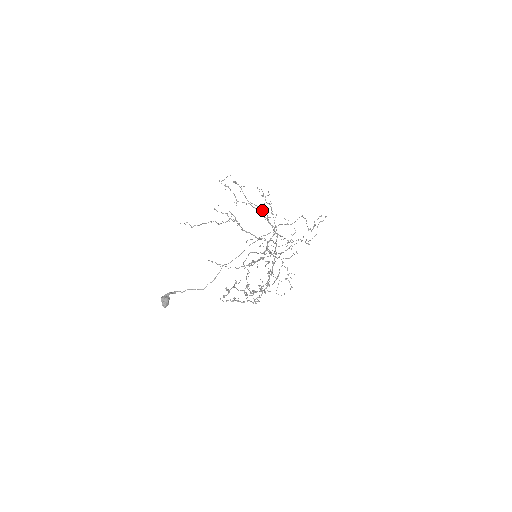
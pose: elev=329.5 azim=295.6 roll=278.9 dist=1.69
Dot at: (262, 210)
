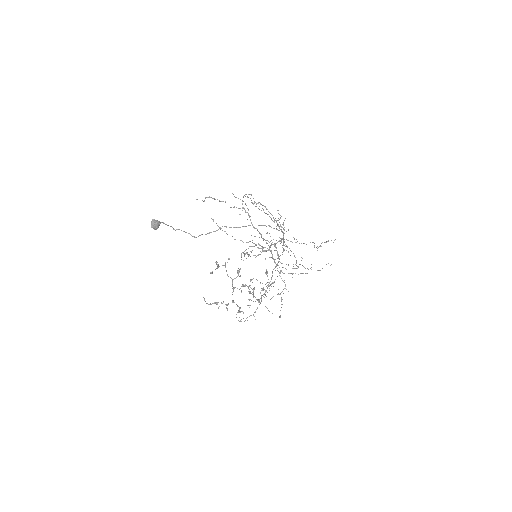
Dot at: occluded
